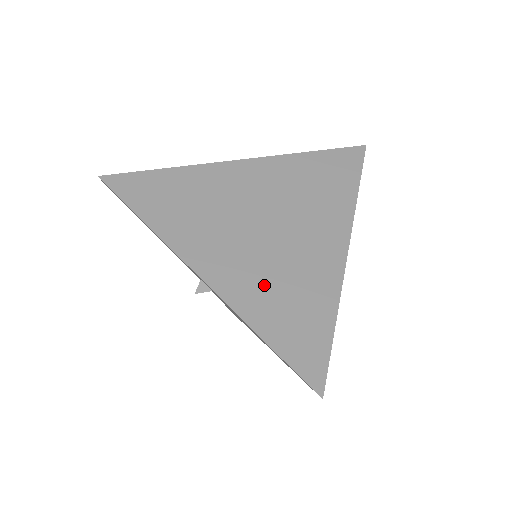
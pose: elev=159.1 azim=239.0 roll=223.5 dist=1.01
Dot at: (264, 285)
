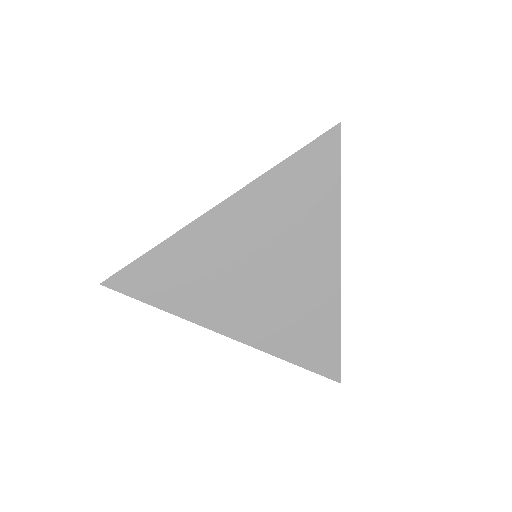
Dot at: (281, 324)
